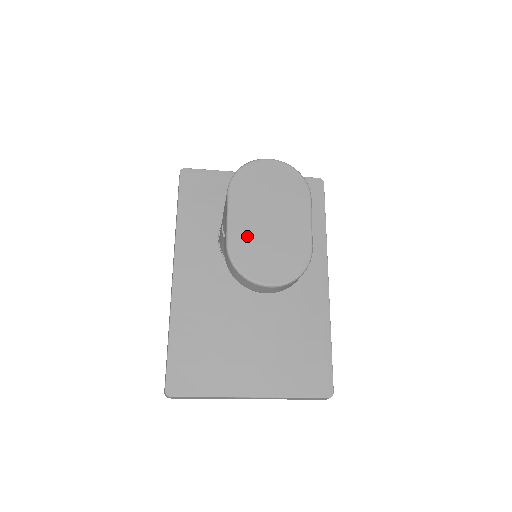
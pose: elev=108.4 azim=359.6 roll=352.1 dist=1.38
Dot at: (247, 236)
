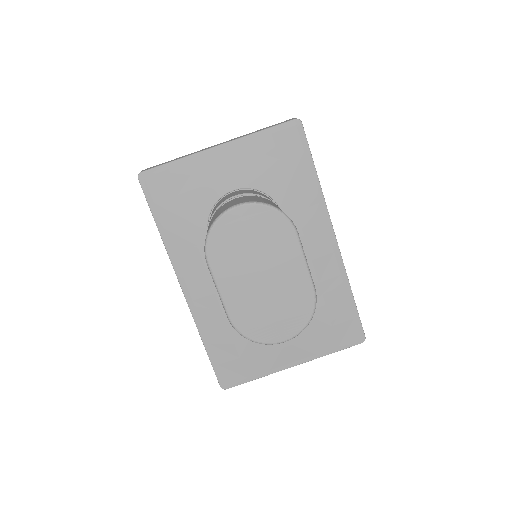
Dot at: (245, 304)
